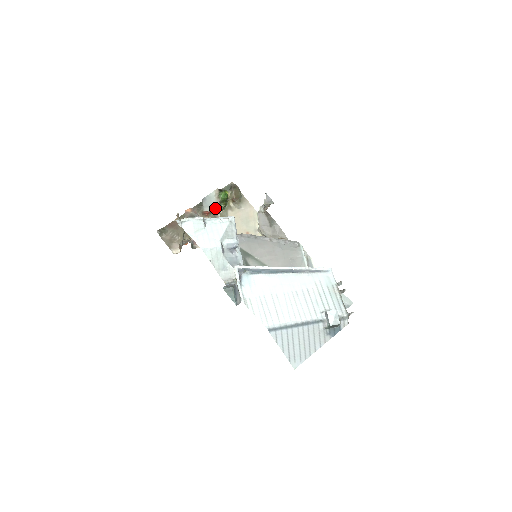
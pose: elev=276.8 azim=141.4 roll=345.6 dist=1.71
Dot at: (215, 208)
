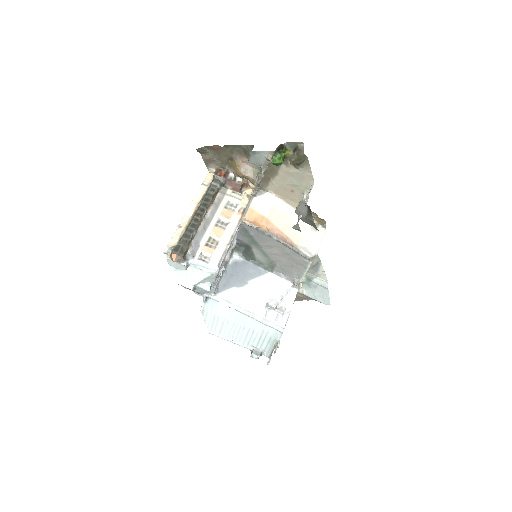
Dot at: (262, 166)
